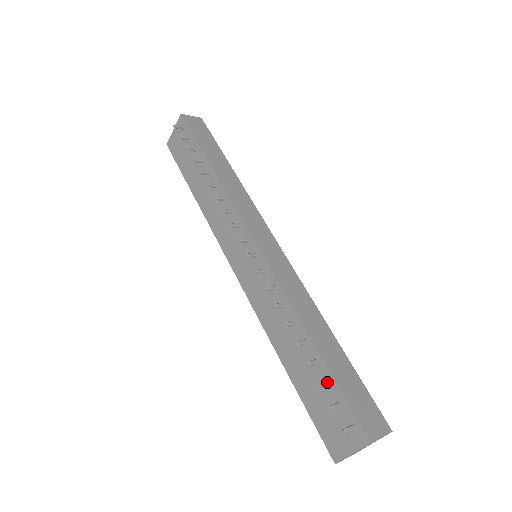
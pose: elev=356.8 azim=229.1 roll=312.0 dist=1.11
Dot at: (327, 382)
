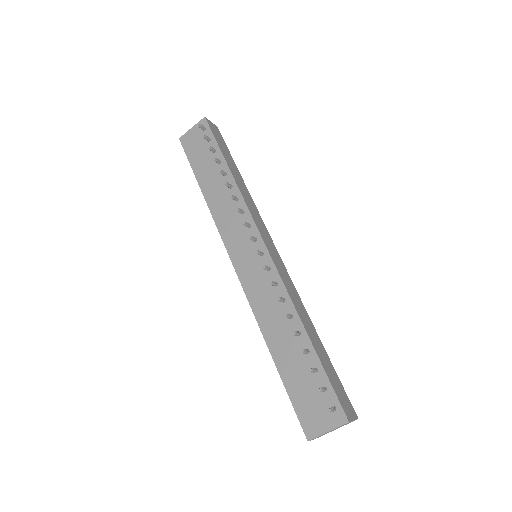
Dot at: (317, 369)
